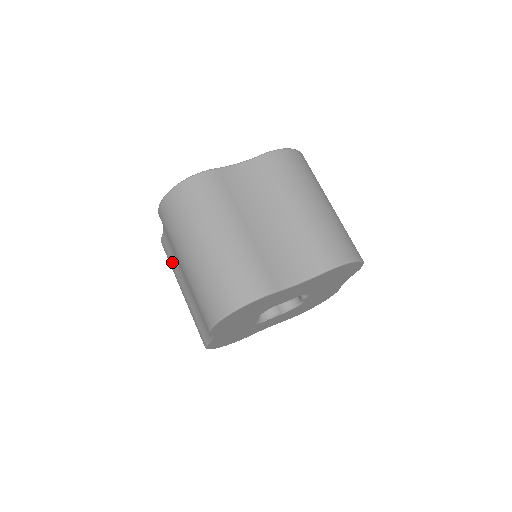
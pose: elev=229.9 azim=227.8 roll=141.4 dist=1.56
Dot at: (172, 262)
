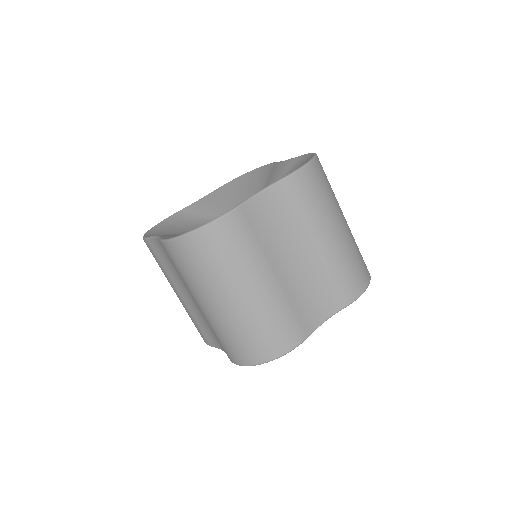
Dot at: (164, 268)
